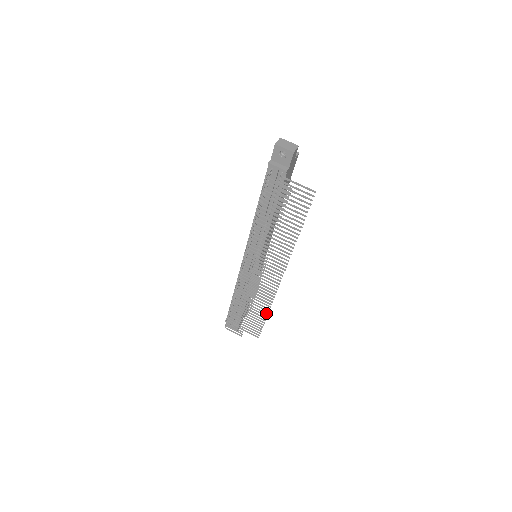
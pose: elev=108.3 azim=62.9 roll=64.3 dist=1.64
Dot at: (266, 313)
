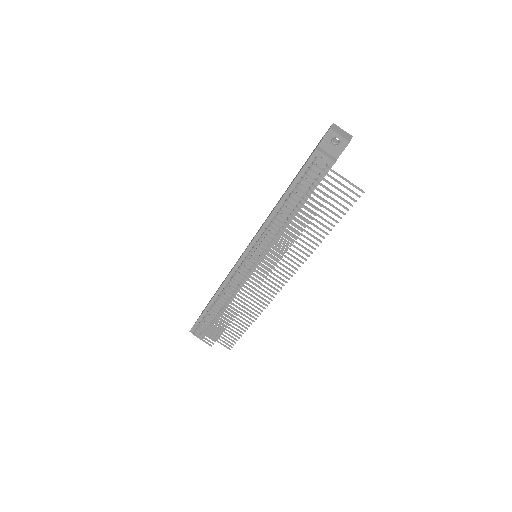
Dot at: (250, 323)
